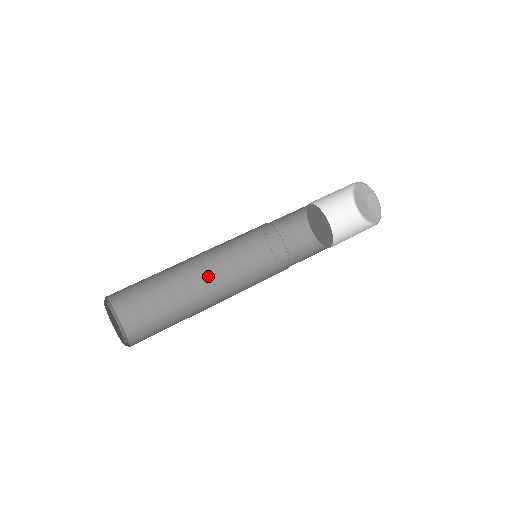
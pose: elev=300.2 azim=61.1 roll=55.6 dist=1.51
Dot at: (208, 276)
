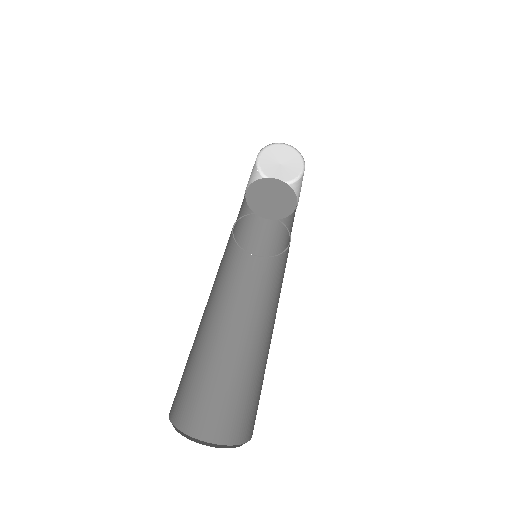
Dot at: (240, 321)
